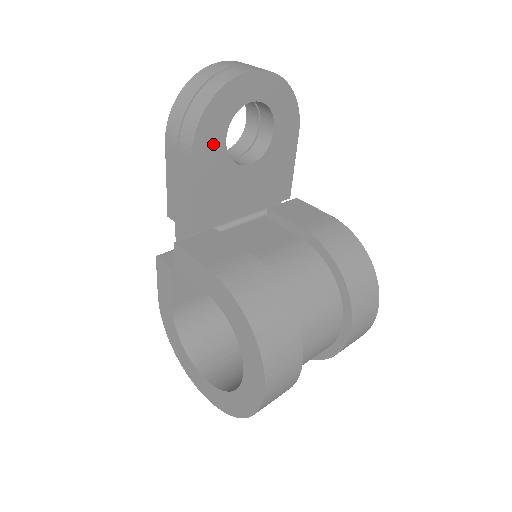
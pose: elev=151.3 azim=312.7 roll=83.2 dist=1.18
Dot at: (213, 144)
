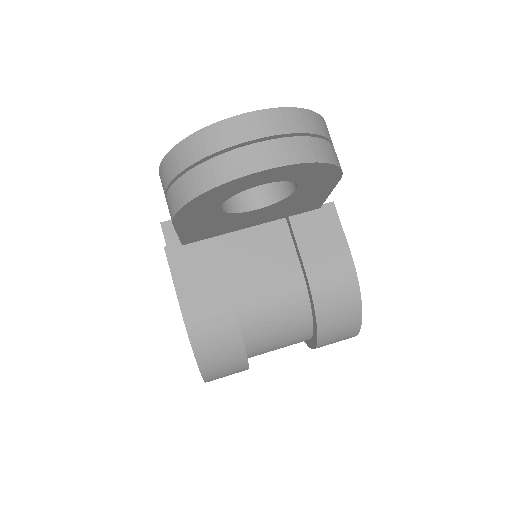
Dot at: (202, 213)
